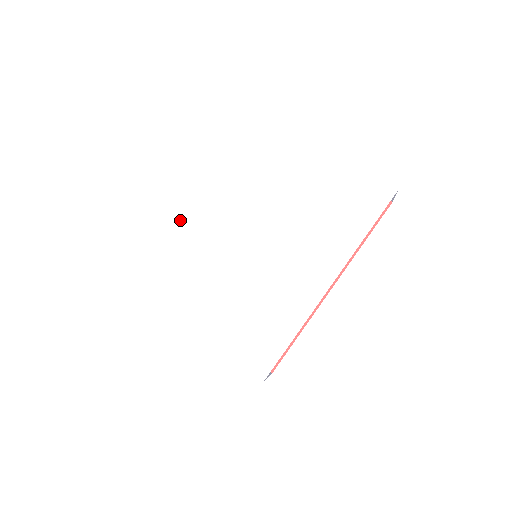
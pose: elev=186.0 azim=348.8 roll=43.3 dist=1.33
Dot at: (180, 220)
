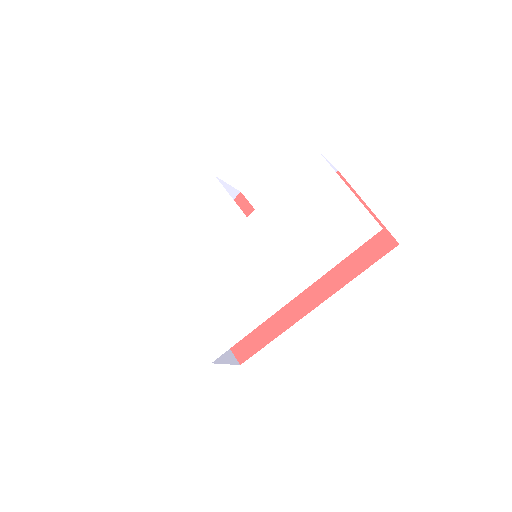
Dot at: (206, 206)
